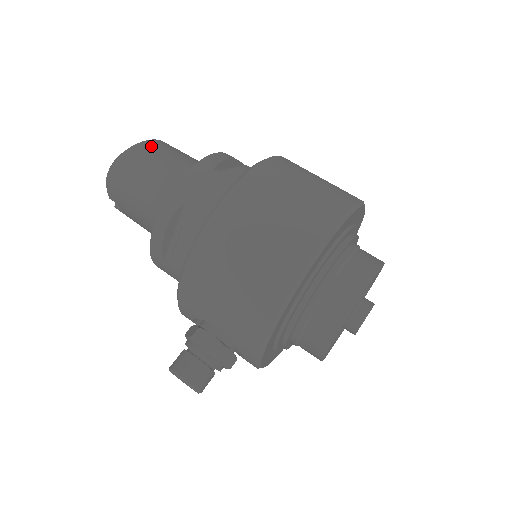
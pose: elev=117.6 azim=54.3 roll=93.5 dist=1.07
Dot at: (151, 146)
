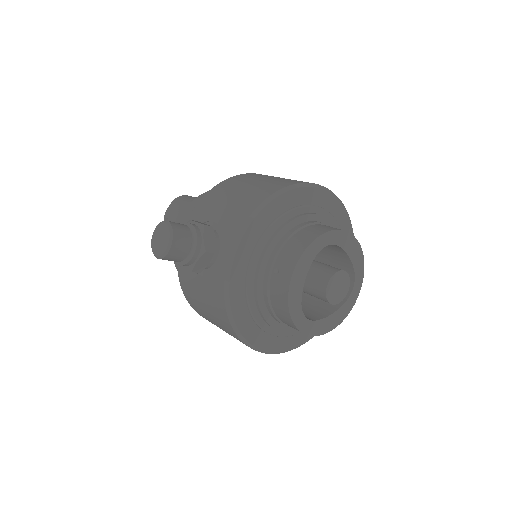
Dot at: occluded
